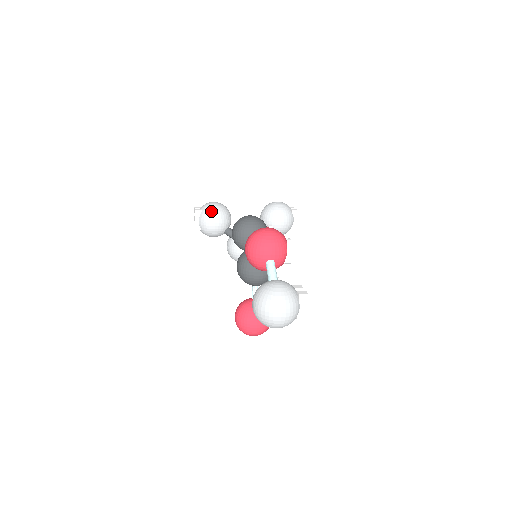
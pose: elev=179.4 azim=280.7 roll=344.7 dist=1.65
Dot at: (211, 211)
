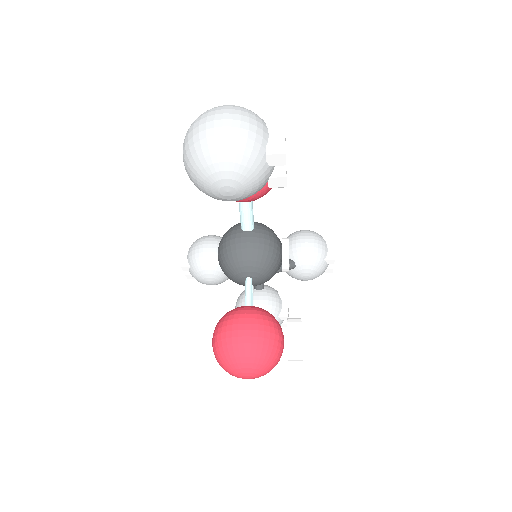
Dot at: (203, 237)
